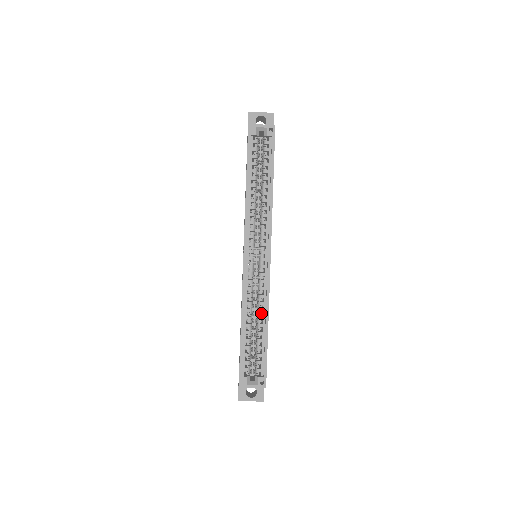
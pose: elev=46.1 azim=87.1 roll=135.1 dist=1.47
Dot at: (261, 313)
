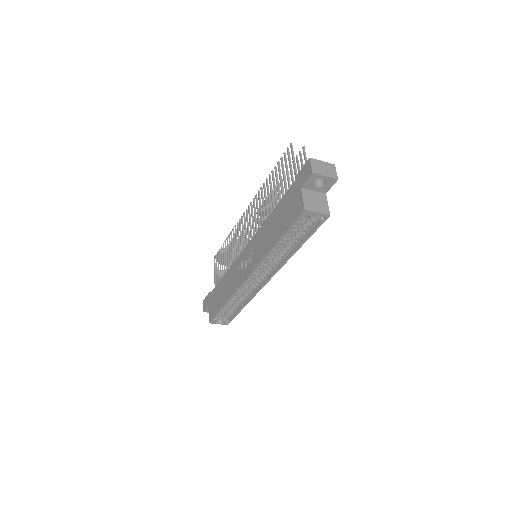
Dot at: occluded
